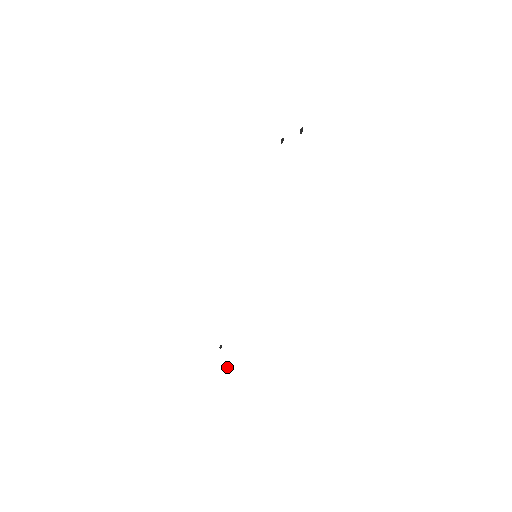
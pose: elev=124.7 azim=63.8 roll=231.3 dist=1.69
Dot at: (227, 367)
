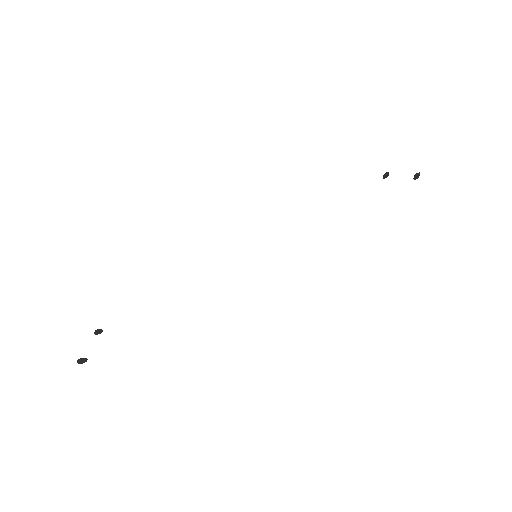
Dot at: (78, 359)
